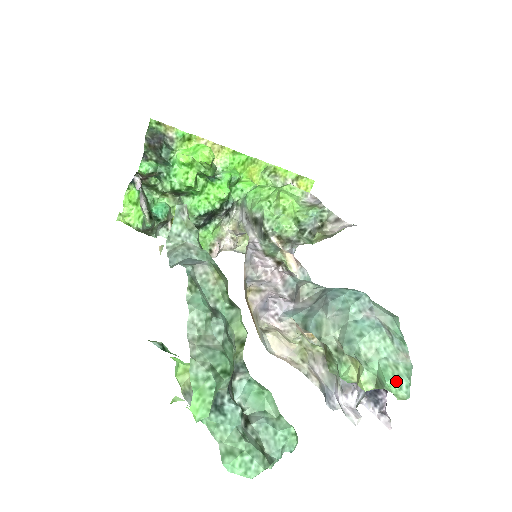
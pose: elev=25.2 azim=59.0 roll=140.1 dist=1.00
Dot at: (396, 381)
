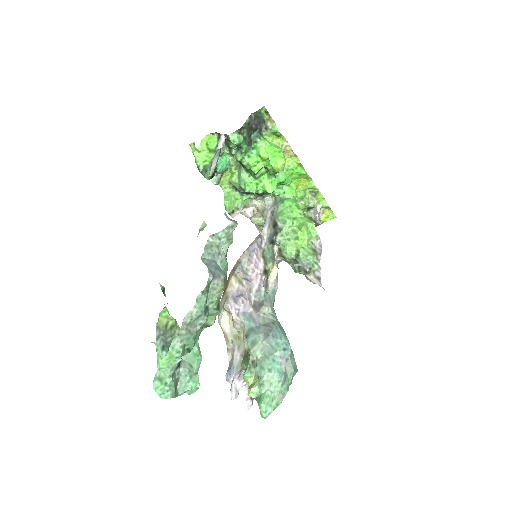
Dot at: (266, 407)
